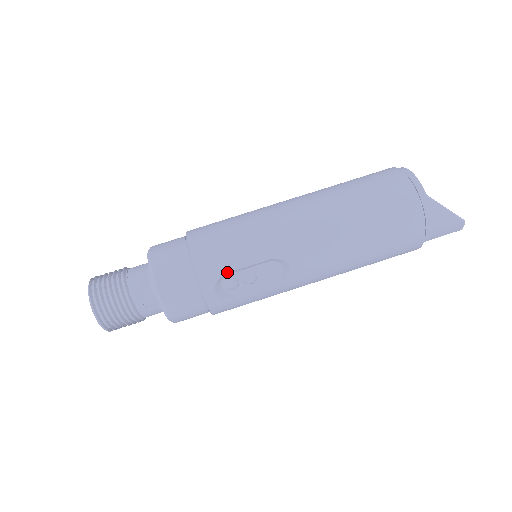
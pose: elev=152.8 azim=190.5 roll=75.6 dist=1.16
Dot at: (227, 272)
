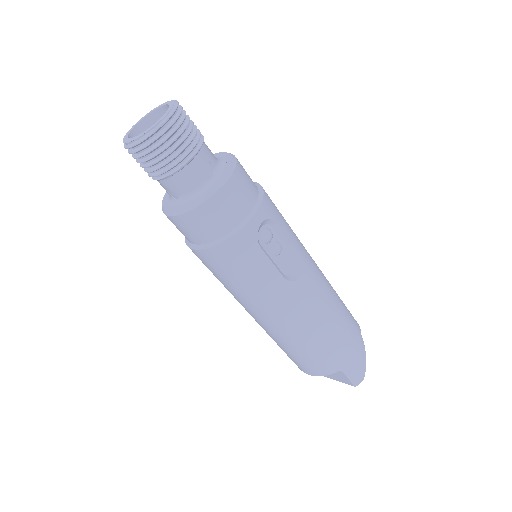
Dot at: (277, 223)
